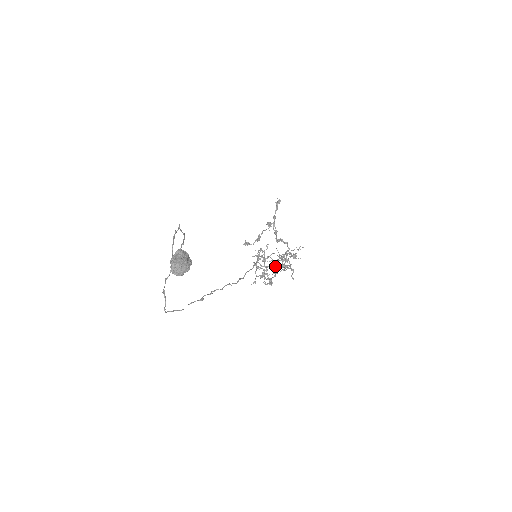
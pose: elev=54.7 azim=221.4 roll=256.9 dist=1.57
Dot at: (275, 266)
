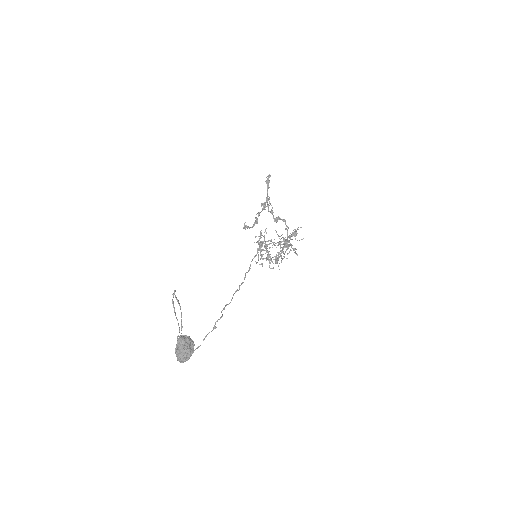
Dot at: occluded
